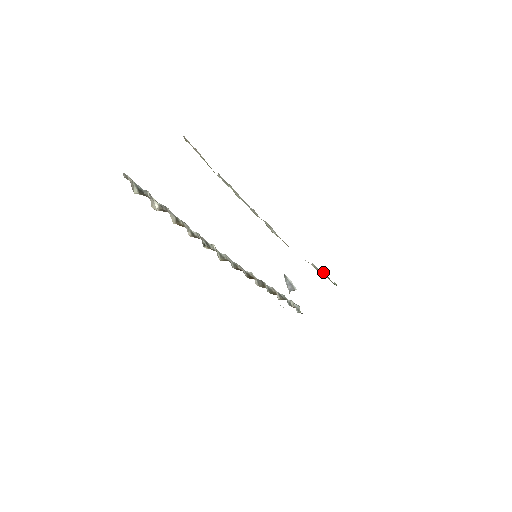
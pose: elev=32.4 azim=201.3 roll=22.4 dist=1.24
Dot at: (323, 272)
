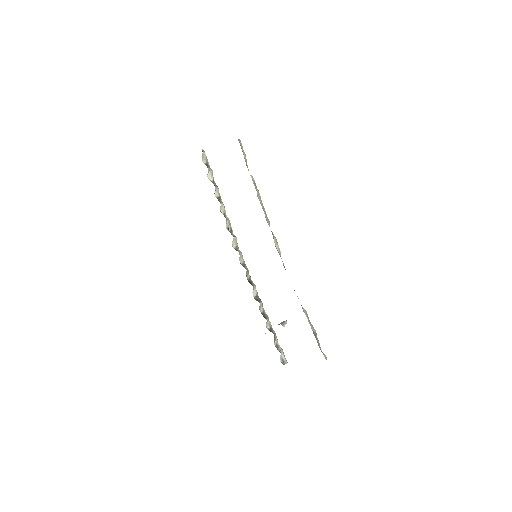
Dot at: (314, 329)
